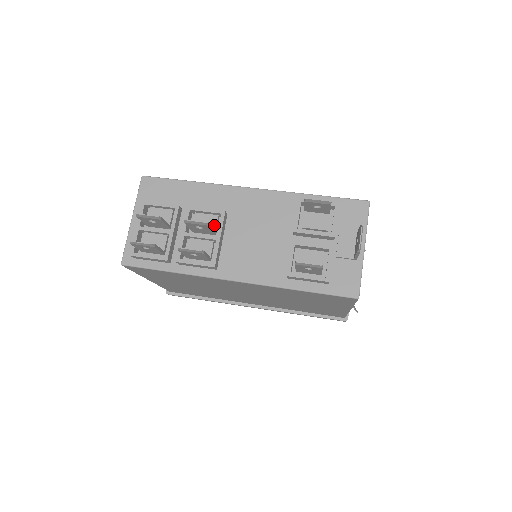
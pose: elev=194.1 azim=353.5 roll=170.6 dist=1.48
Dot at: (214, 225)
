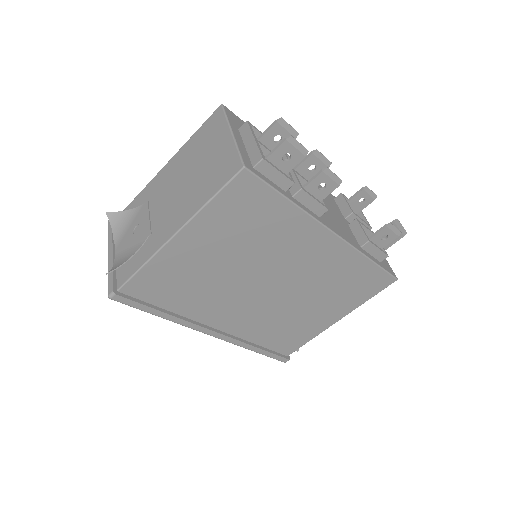
Dot at: occluded
